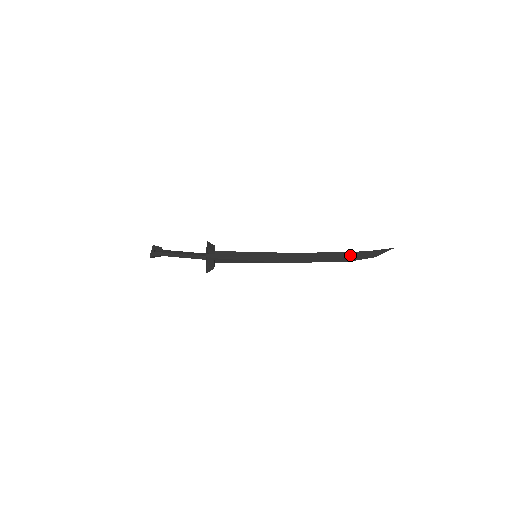
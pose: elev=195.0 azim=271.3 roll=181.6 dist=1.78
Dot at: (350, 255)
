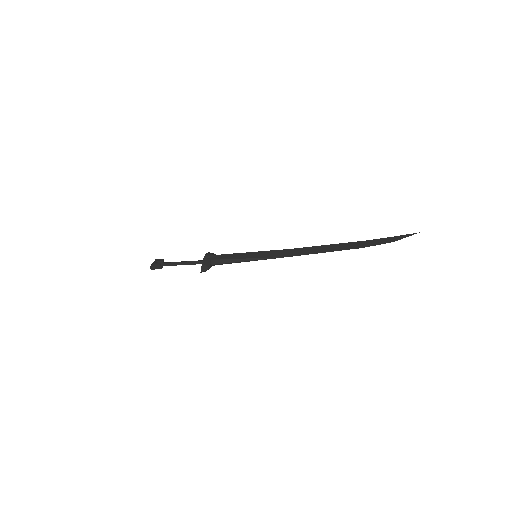
Dot at: (363, 243)
